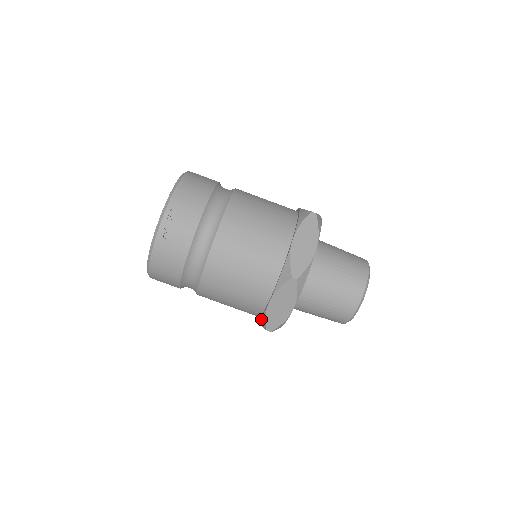
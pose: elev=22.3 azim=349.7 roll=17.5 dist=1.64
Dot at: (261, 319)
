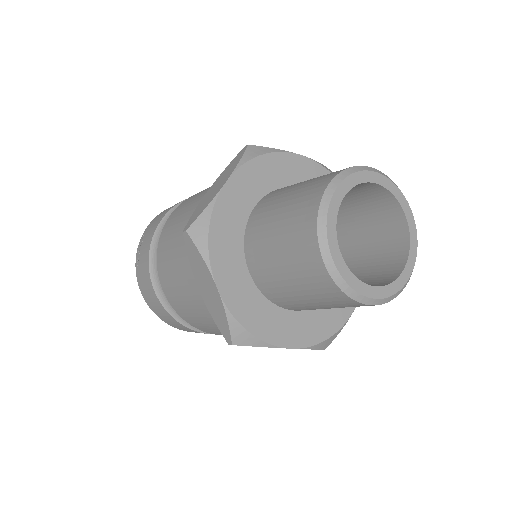
Dot at: occluded
